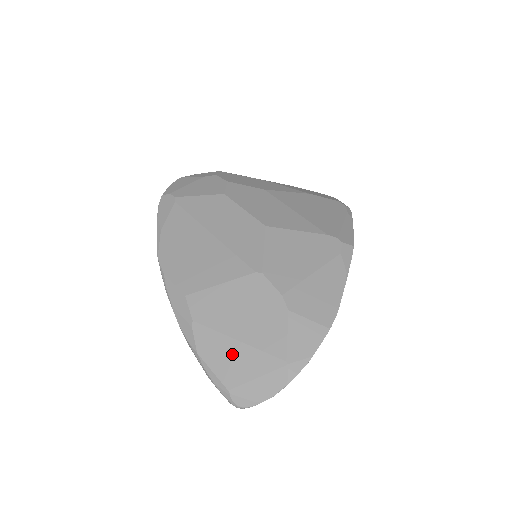
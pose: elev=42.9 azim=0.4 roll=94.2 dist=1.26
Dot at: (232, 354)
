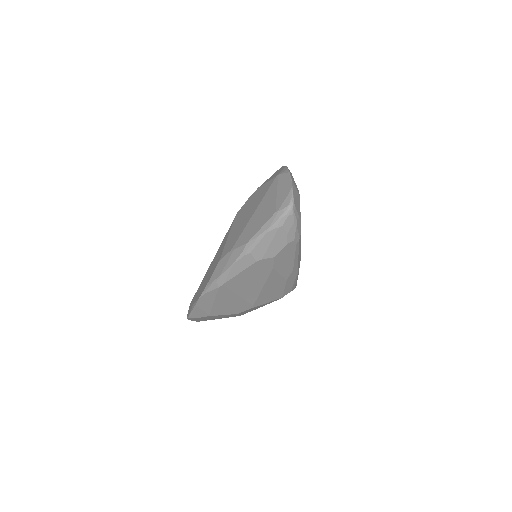
Dot at: (258, 215)
